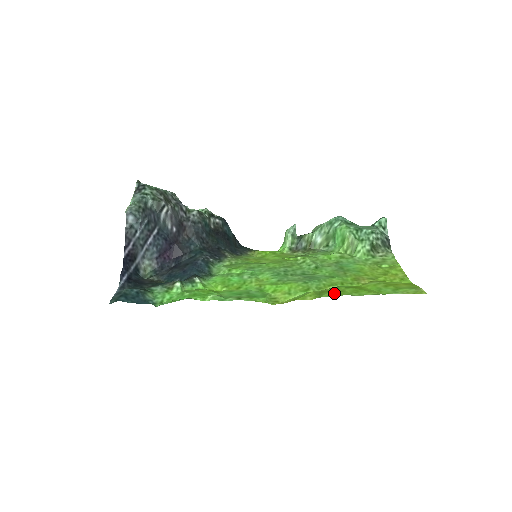
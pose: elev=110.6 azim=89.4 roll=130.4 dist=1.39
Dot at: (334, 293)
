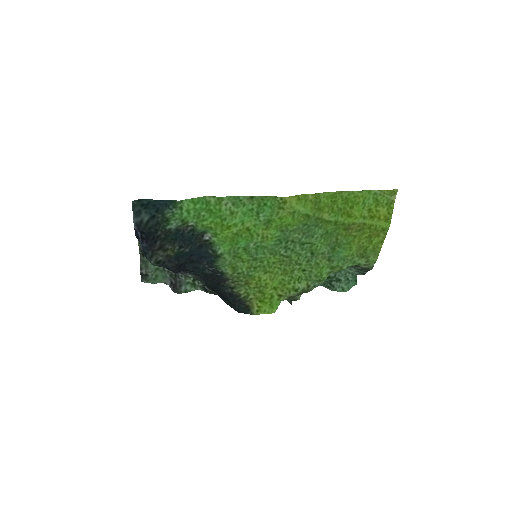
Dot at: (329, 198)
